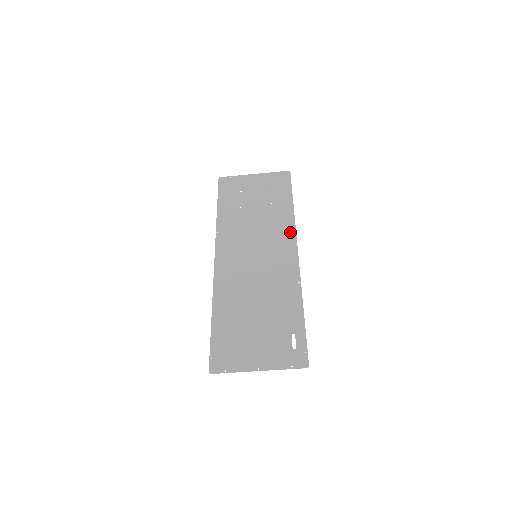
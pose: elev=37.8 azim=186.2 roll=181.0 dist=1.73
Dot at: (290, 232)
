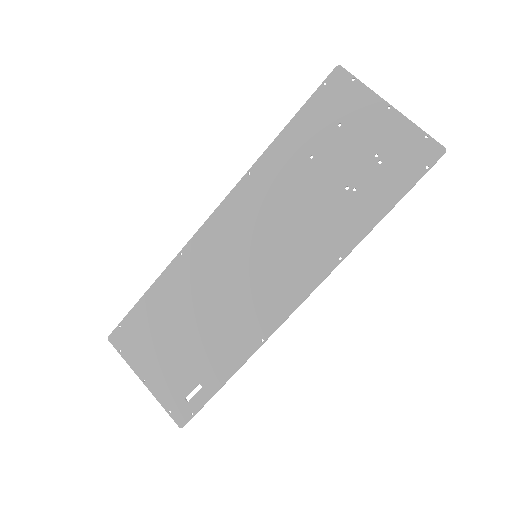
Dot at: (325, 264)
